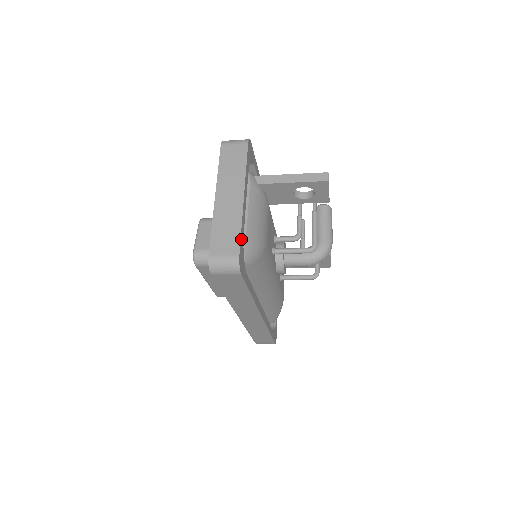
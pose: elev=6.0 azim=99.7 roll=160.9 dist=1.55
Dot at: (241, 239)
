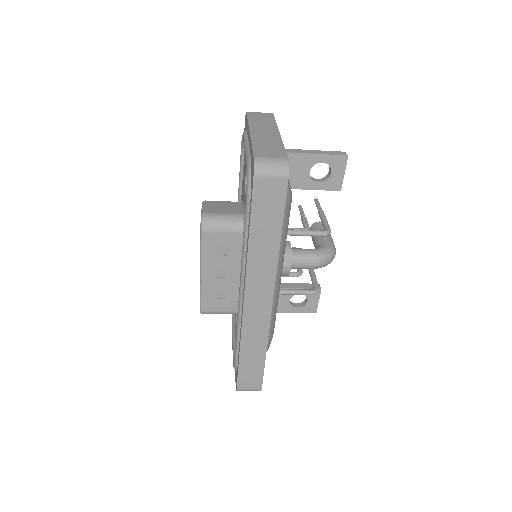
Dot at: occluded
